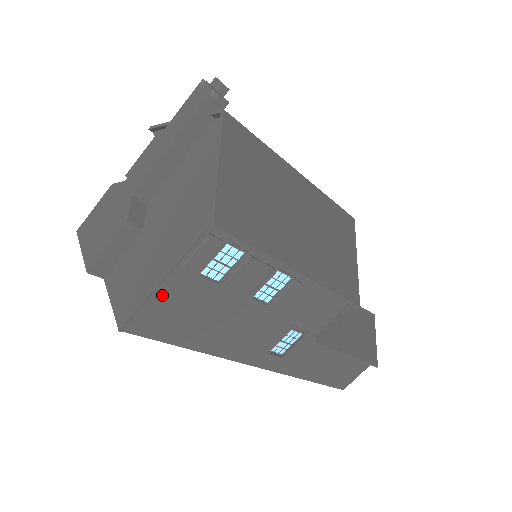
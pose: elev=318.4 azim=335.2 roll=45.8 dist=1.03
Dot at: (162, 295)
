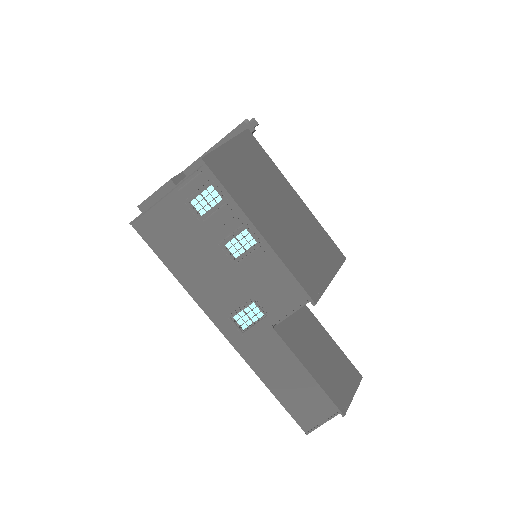
Dot at: (163, 208)
